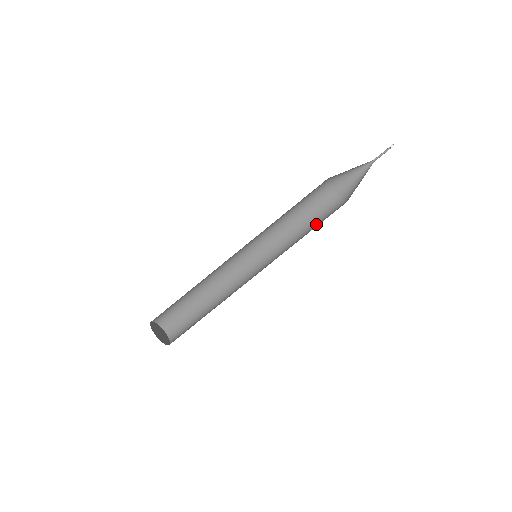
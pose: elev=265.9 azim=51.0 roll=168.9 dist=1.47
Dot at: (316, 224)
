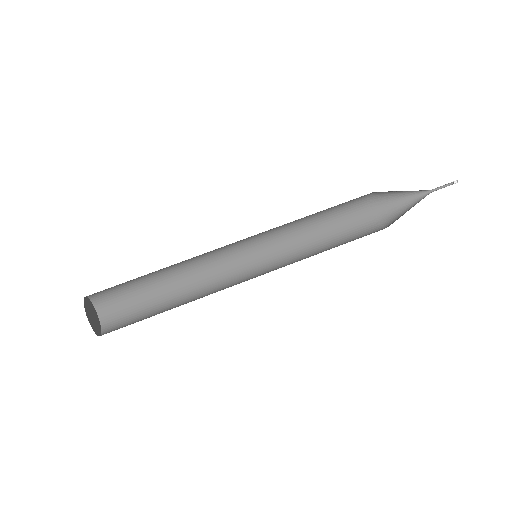
Dot at: (343, 243)
